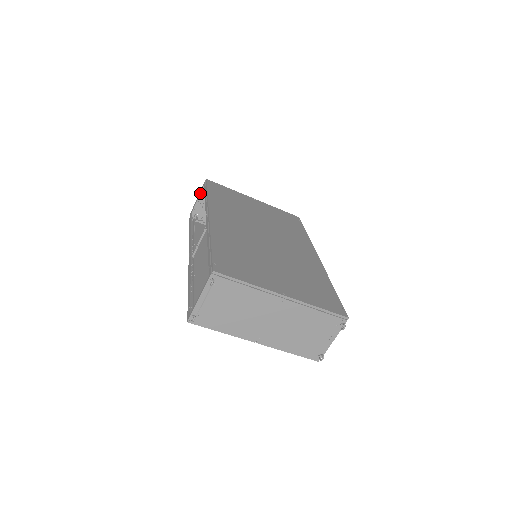
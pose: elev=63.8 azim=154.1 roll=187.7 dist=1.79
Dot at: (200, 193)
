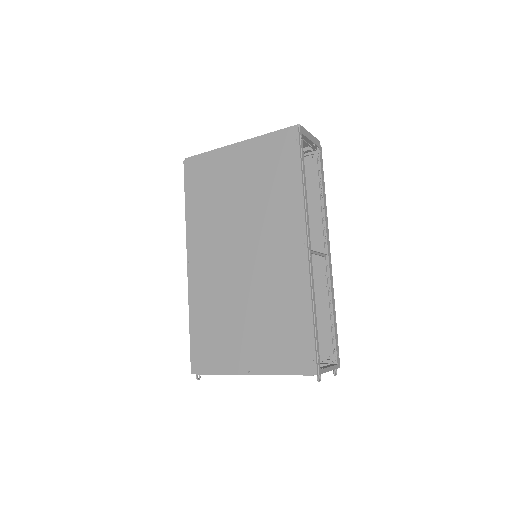
Dot at: occluded
